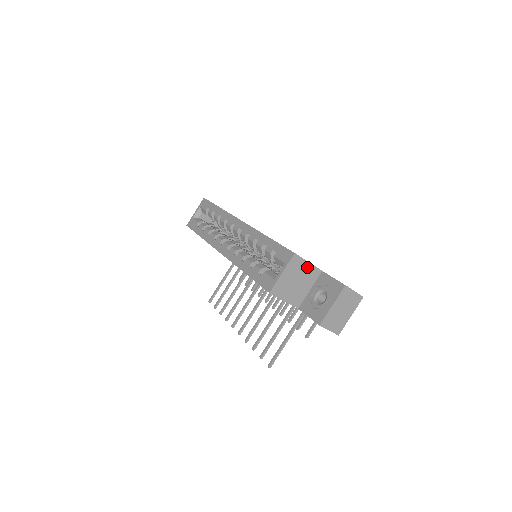
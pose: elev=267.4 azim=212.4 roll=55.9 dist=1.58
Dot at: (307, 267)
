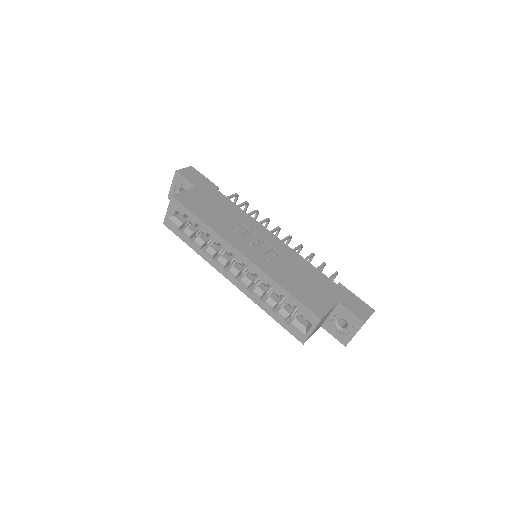
Dot at: occluded
